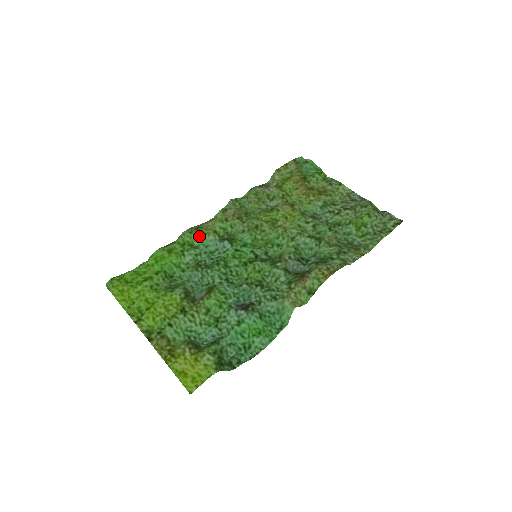
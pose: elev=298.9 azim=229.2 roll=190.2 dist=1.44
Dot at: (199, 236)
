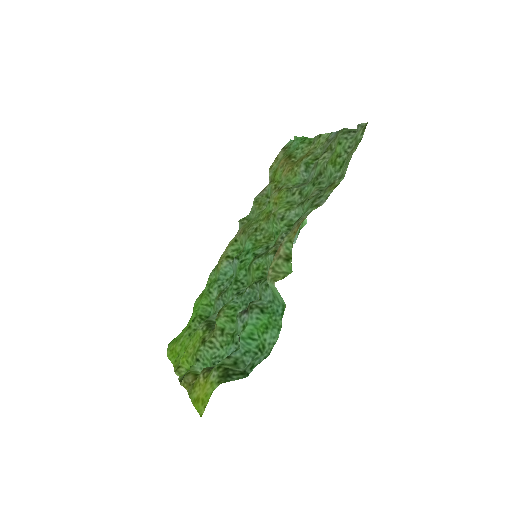
Dot at: (217, 269)
